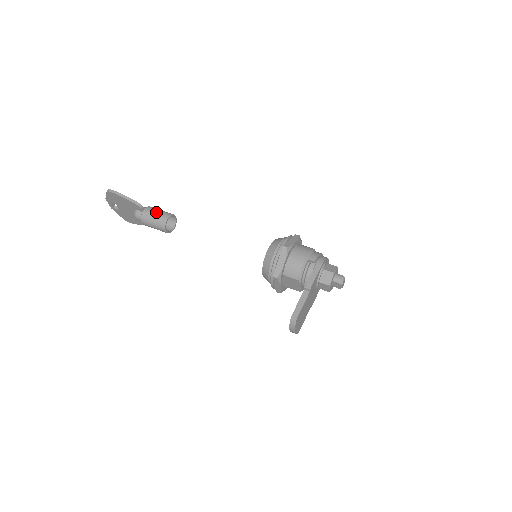
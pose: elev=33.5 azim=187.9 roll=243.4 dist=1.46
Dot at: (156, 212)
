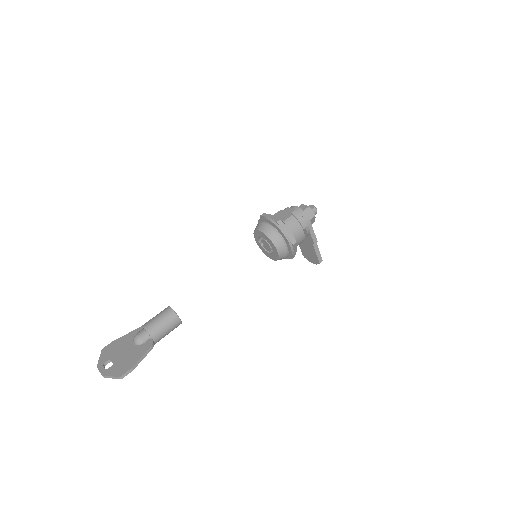
Dot at: (165, 329)
